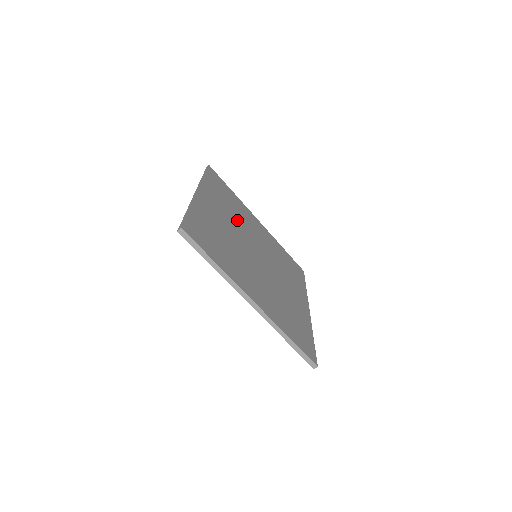
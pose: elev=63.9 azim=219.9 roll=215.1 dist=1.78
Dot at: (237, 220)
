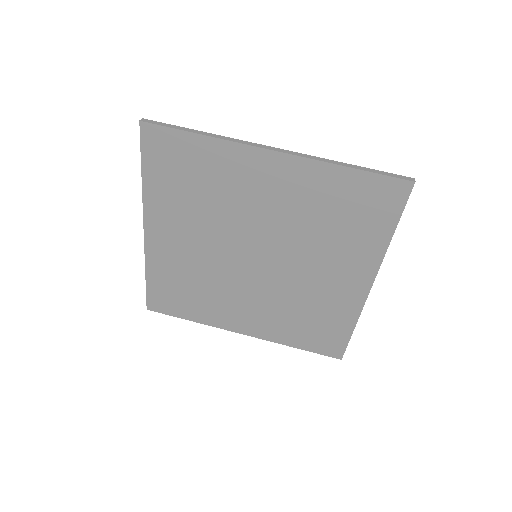
Dot at: (211, 272)
